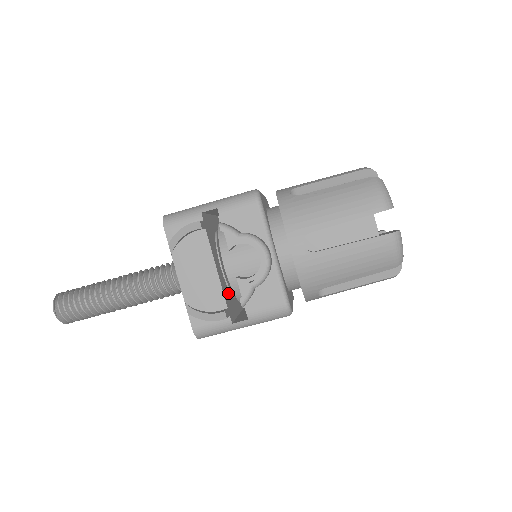
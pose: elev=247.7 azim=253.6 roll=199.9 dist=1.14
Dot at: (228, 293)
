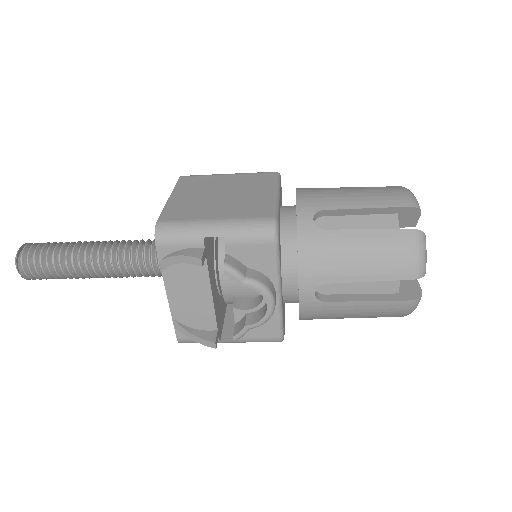
Dot at: (219, 303)
